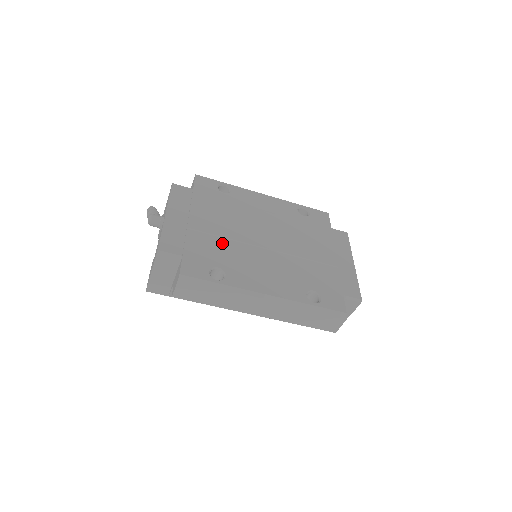
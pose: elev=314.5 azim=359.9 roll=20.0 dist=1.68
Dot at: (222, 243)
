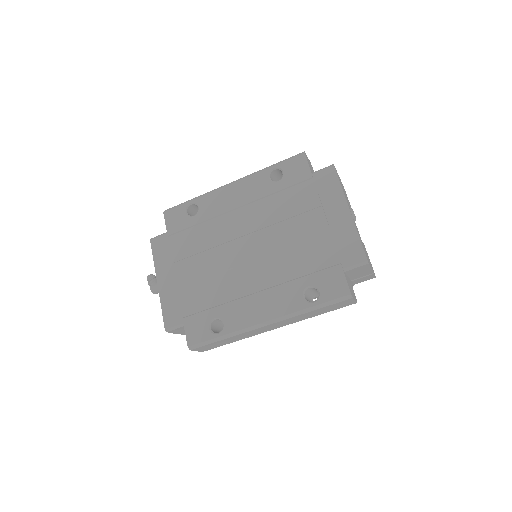
Dot at: (210, 285)
